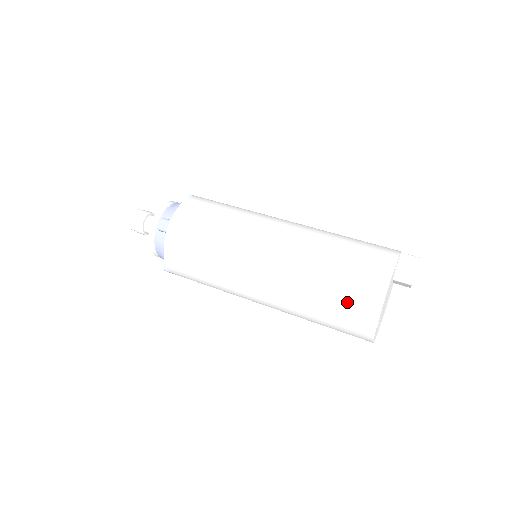
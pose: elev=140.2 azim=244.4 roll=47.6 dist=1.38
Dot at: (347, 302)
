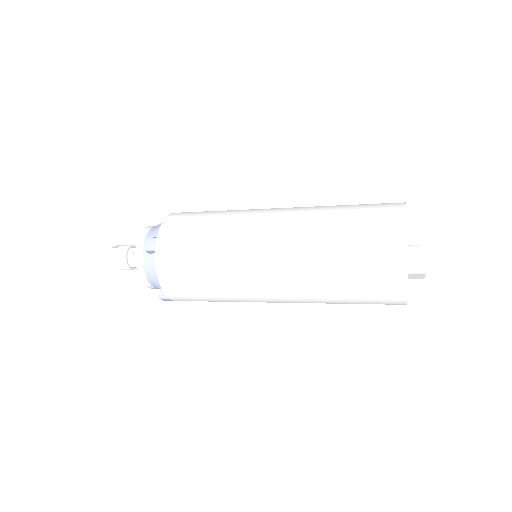
Dot at: (370, 204)
